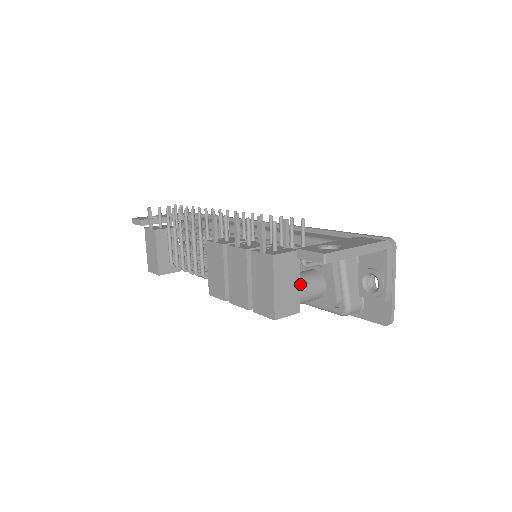
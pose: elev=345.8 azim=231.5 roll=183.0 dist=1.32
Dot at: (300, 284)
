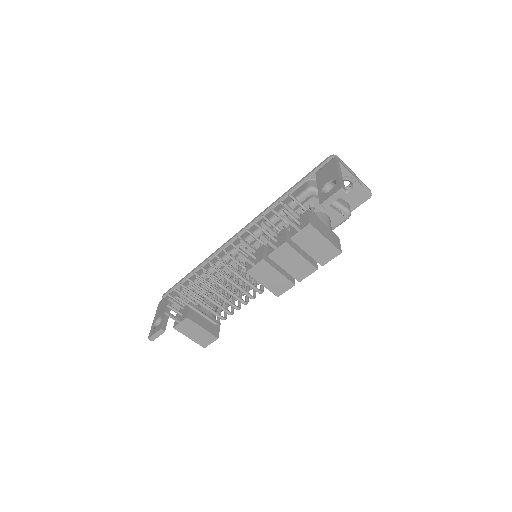
Dot at: occluded
